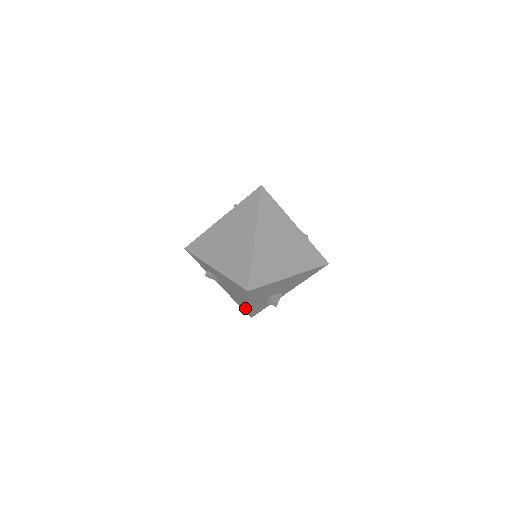
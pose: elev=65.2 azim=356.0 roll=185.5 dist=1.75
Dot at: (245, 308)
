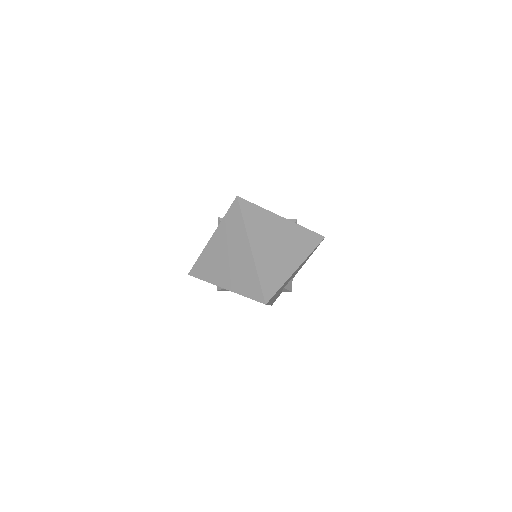
Dot at: occluded
